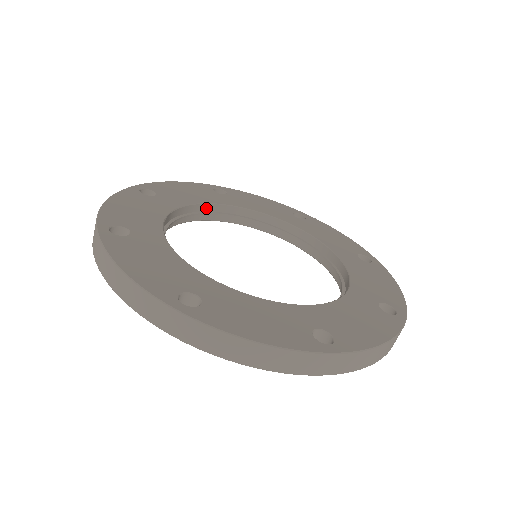
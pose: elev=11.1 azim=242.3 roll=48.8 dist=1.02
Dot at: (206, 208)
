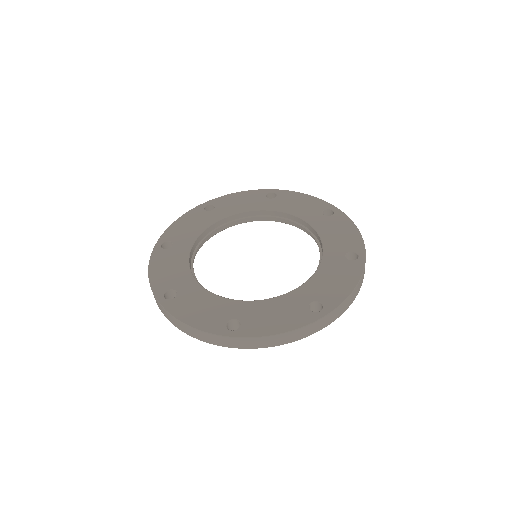
Dot at: (249, 214)
